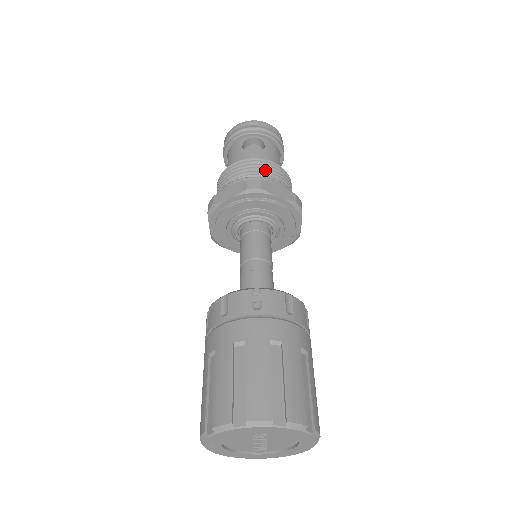
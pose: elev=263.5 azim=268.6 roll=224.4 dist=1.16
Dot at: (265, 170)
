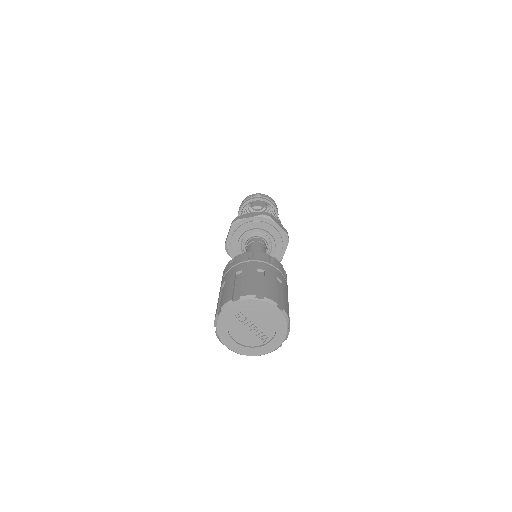
Dot at: (246, 212)
